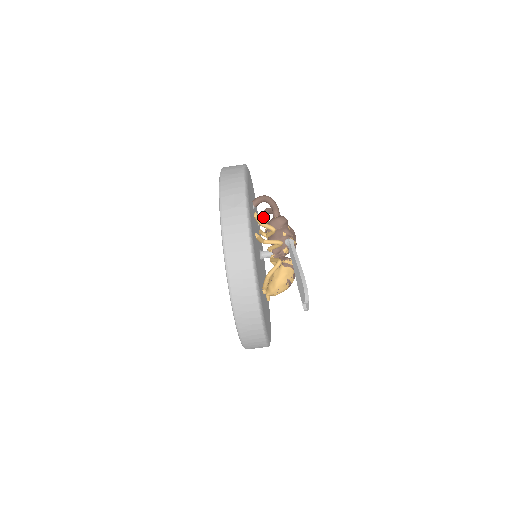
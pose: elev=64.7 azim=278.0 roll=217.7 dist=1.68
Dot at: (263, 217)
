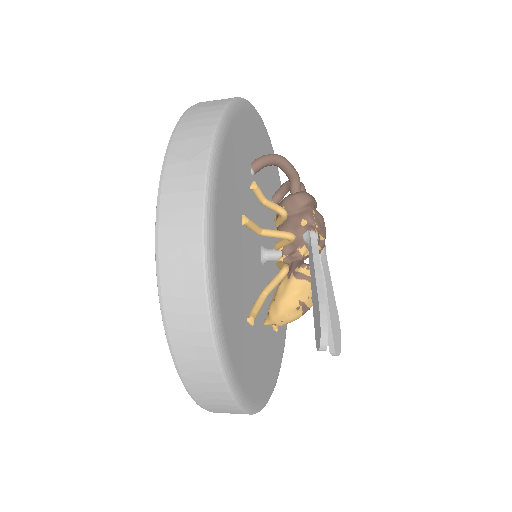
Dot at: (281, 194)
